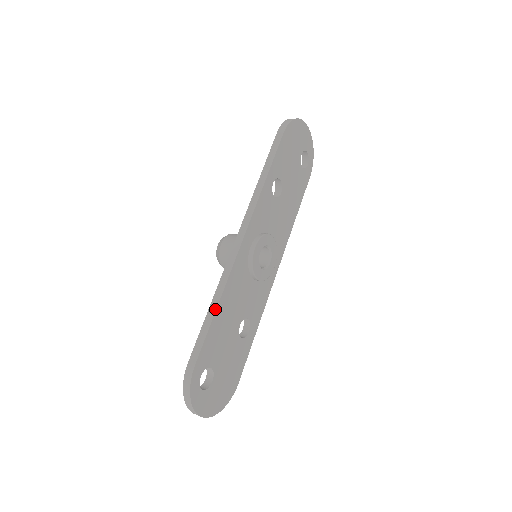
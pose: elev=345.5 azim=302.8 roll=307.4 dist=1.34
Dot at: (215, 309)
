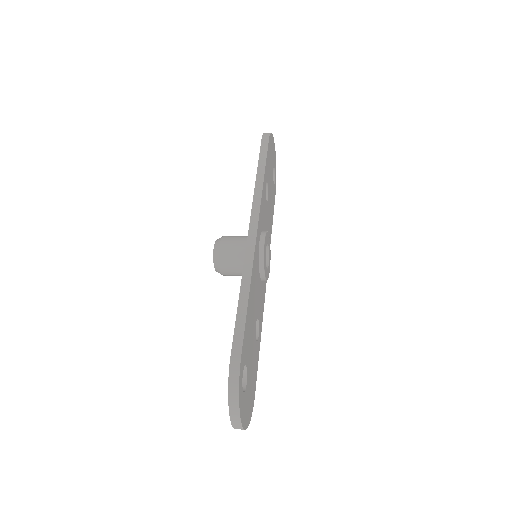
Dot at: (247, 297)
